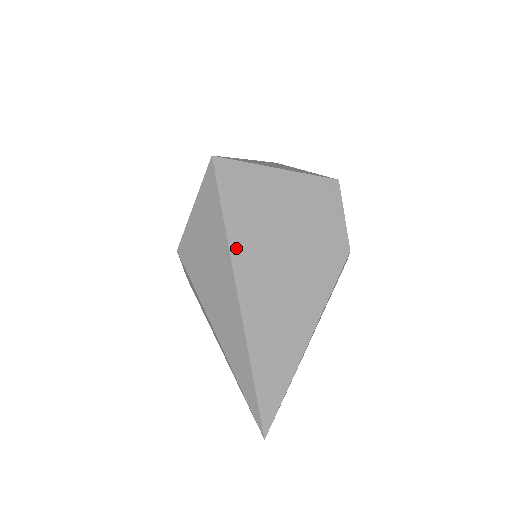
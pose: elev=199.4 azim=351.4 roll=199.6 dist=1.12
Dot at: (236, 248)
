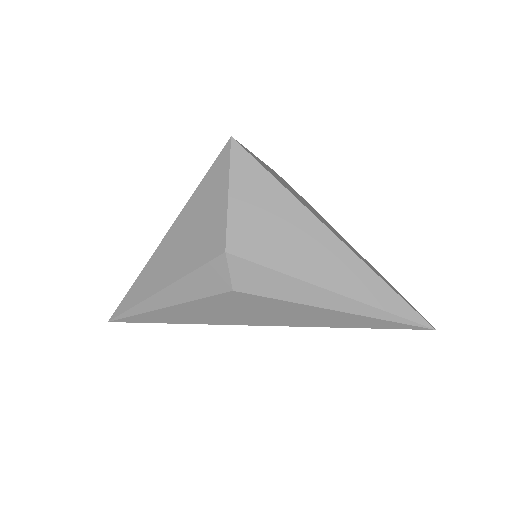
Dot at: (300, 201)
